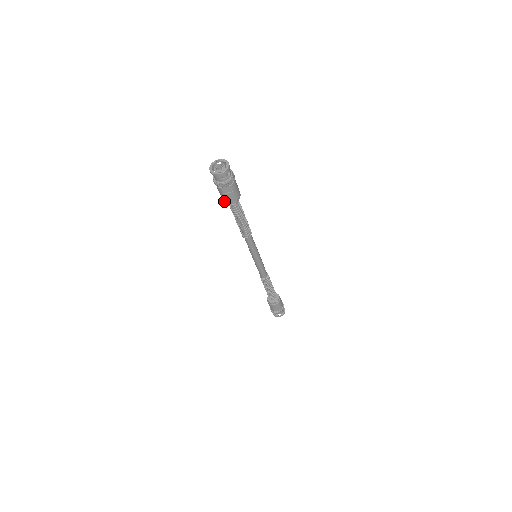
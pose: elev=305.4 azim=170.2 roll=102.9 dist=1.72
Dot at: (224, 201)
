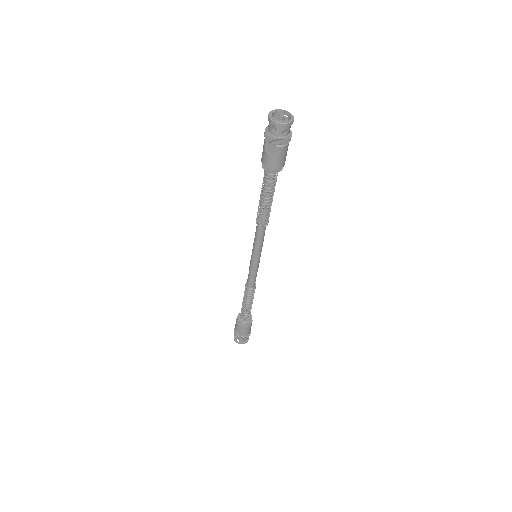
Dot at: occluded
